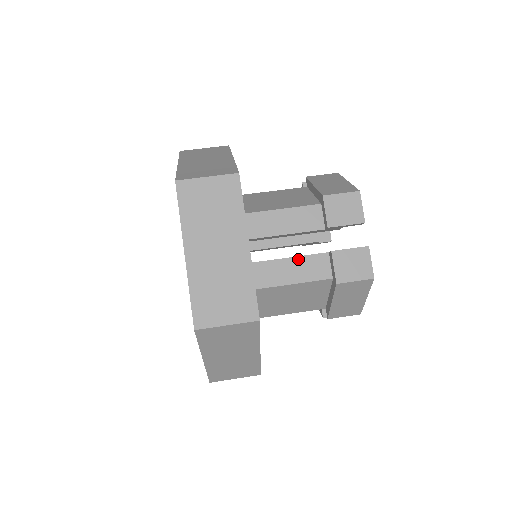
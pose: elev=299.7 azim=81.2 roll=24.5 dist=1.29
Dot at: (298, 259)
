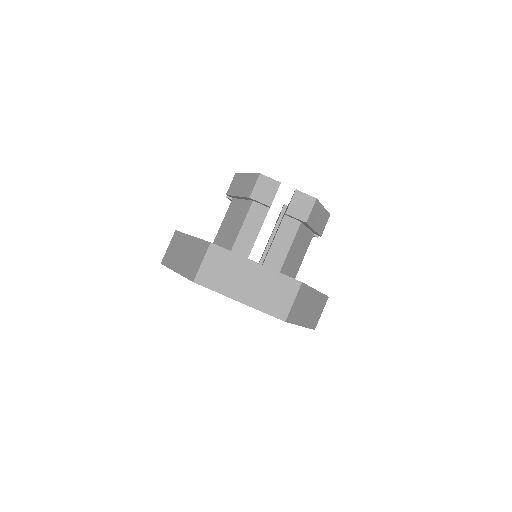
Dot at: (277, 235)
